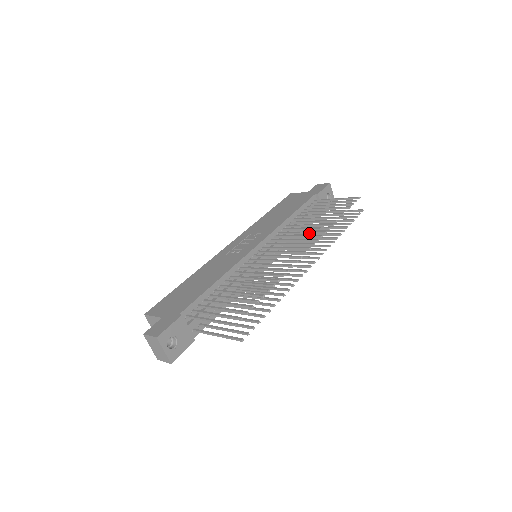
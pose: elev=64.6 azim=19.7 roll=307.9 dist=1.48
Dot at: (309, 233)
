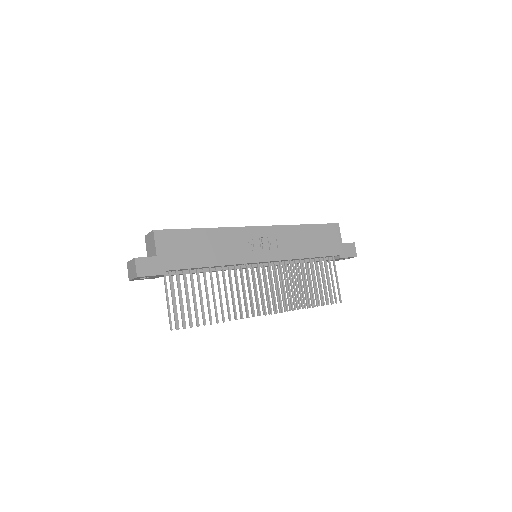
Dot at: (290, 294)
